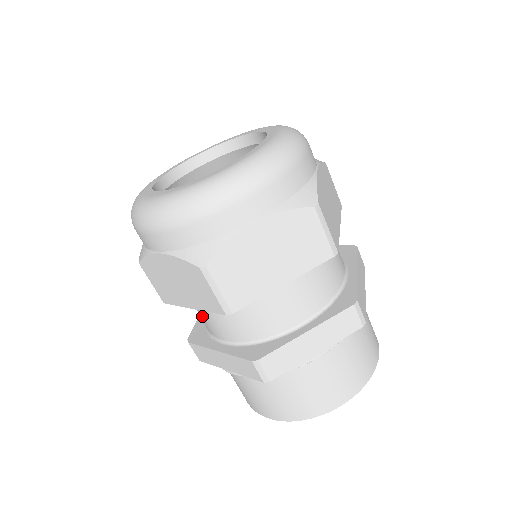
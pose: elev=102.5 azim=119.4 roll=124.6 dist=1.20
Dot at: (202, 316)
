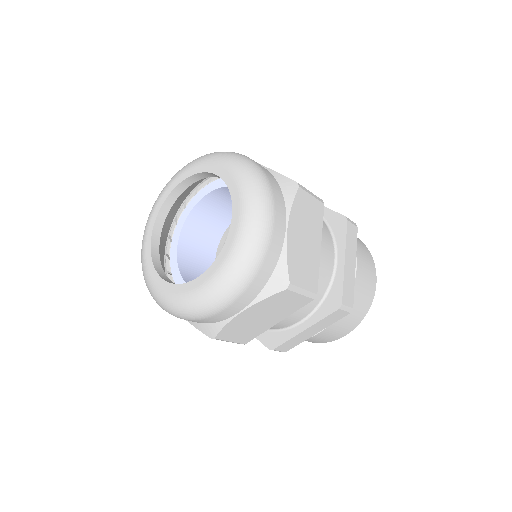
Dot at: occluded
